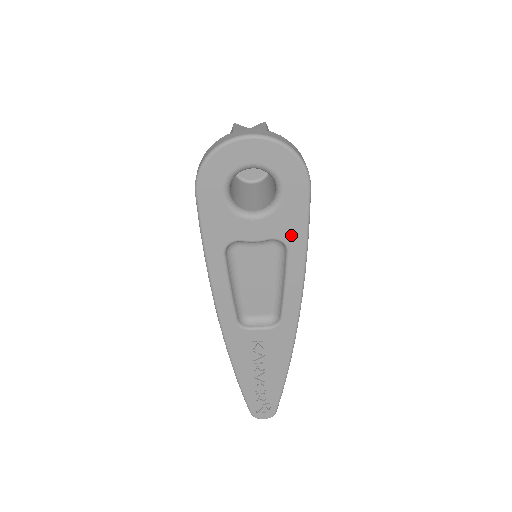
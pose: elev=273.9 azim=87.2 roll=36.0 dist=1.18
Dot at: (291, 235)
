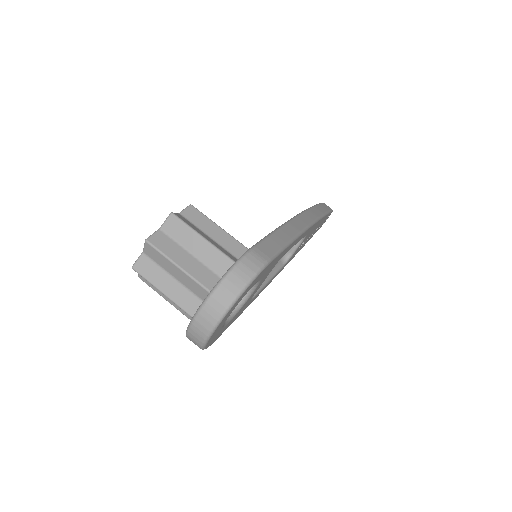
Dot at: (280, 258)
